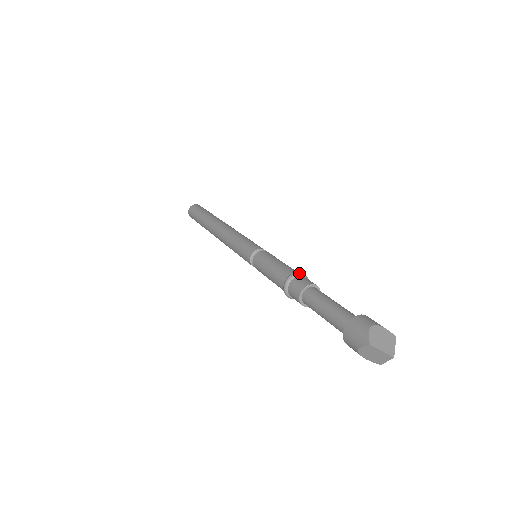
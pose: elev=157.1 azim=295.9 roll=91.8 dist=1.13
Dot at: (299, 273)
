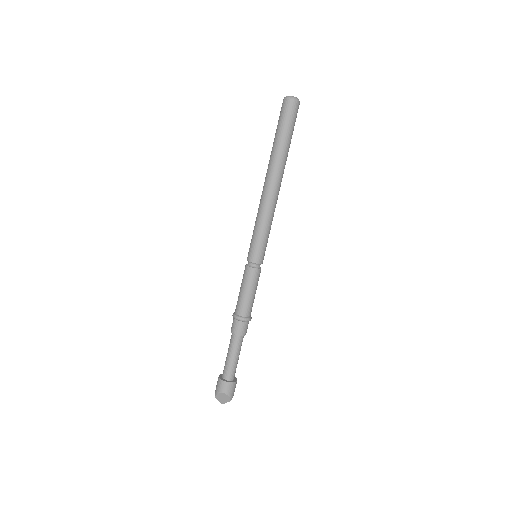
Dot at: (242, 320)
